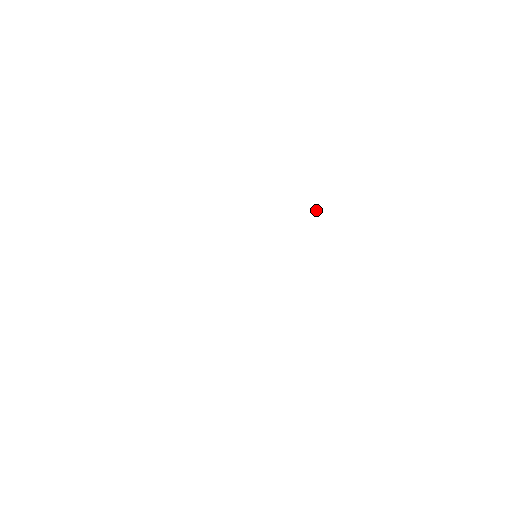
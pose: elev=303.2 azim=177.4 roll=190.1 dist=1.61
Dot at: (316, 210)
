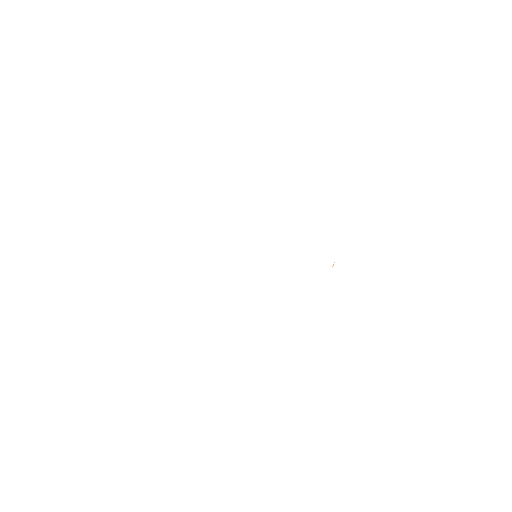
Dot at: (334, 262)
